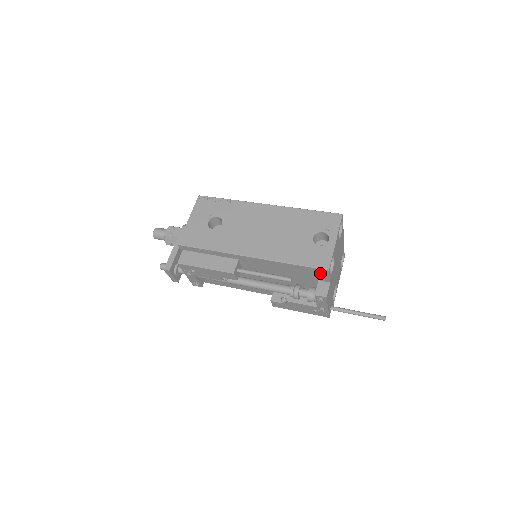
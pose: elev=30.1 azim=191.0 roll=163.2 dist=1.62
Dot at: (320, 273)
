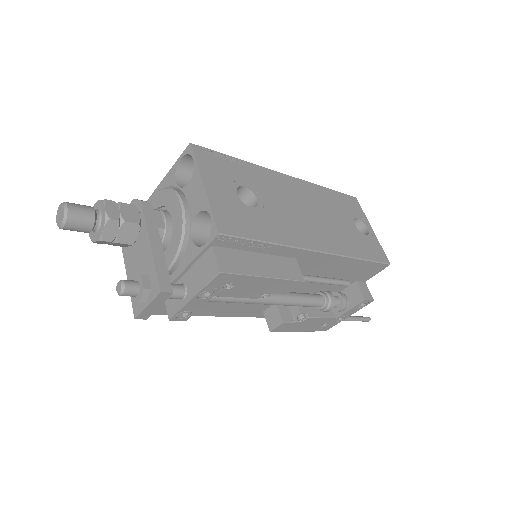
Dot at: (374, 270)
